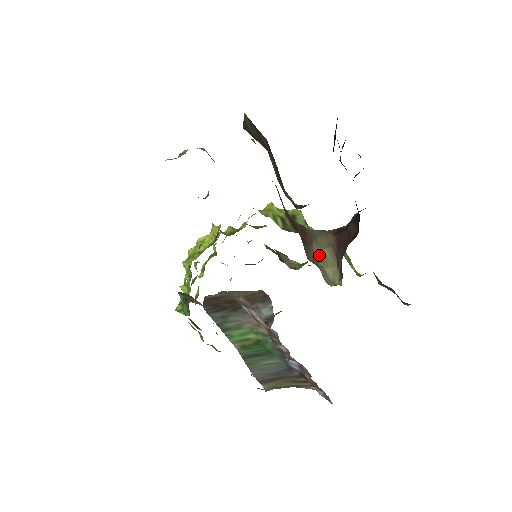
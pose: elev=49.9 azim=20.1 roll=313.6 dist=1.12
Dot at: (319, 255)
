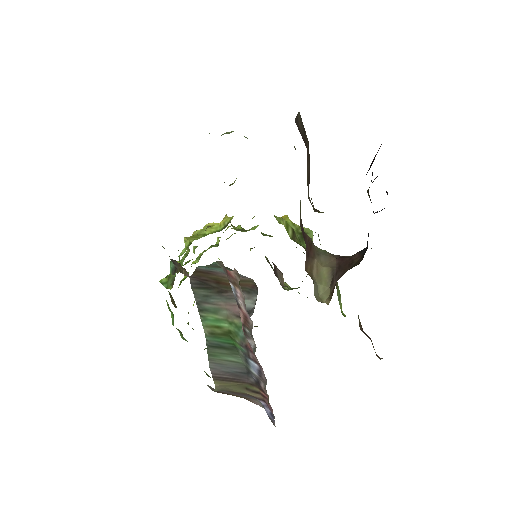
Dot at: (317, 271)
